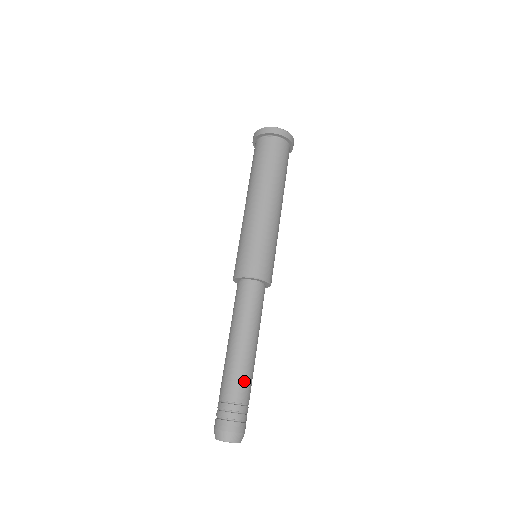
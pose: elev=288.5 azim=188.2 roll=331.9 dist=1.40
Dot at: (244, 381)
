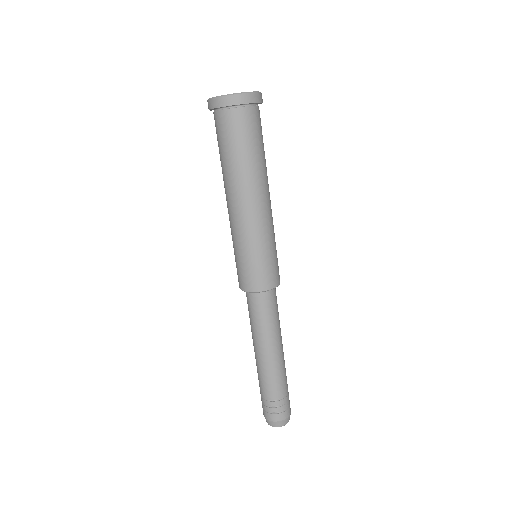
Dot at: occluded
